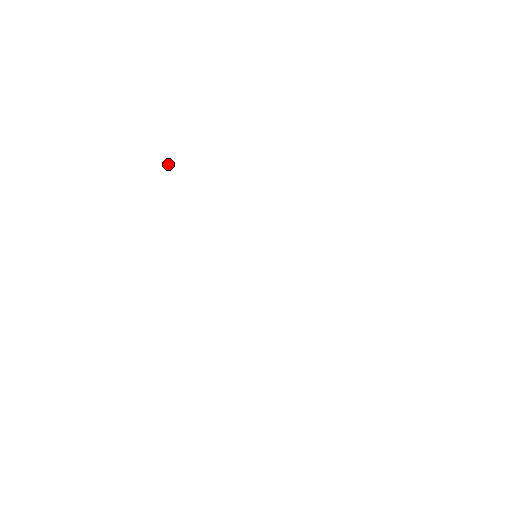
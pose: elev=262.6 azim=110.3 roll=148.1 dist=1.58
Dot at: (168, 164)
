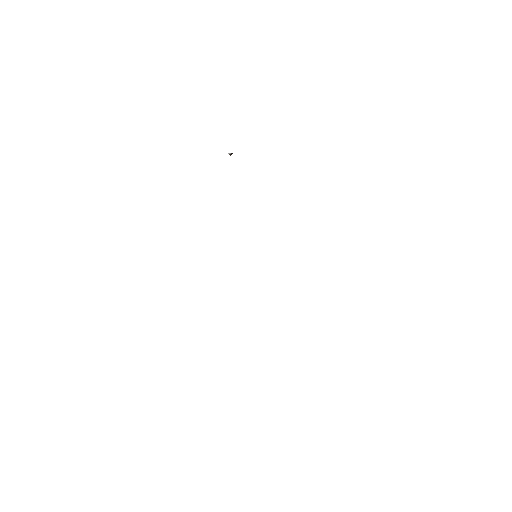
Dot at: (231, 154)
